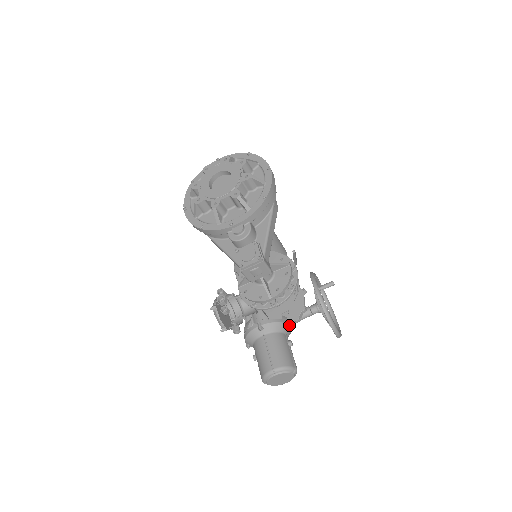
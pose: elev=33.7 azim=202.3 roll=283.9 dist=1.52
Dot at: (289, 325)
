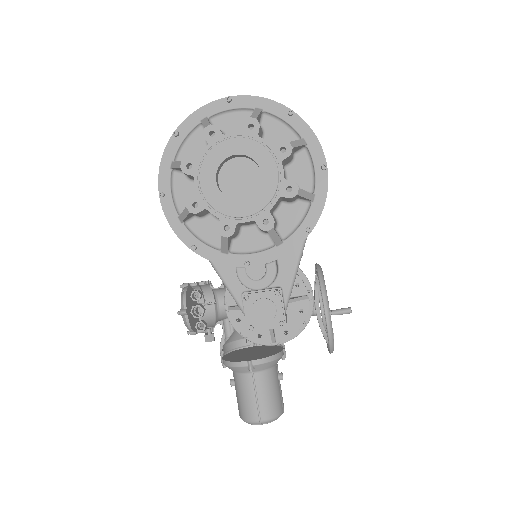
Dot at: (283, 354)
